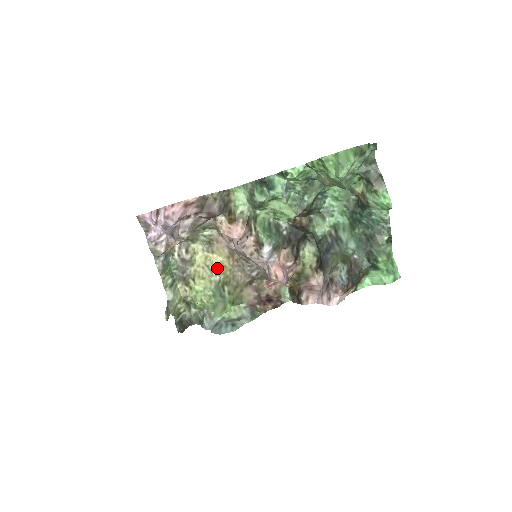
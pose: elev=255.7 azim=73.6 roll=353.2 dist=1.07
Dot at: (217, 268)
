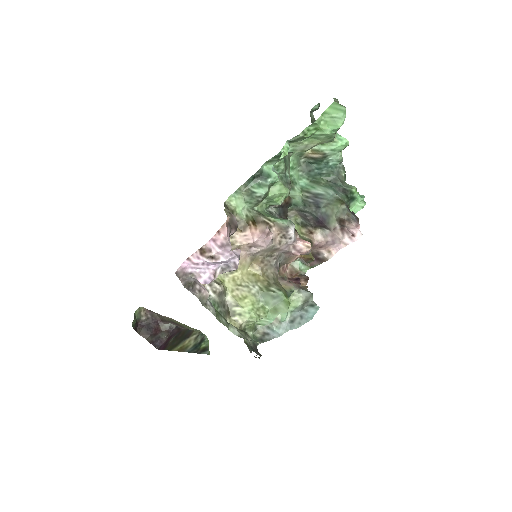
Dot at: (249, 281)
